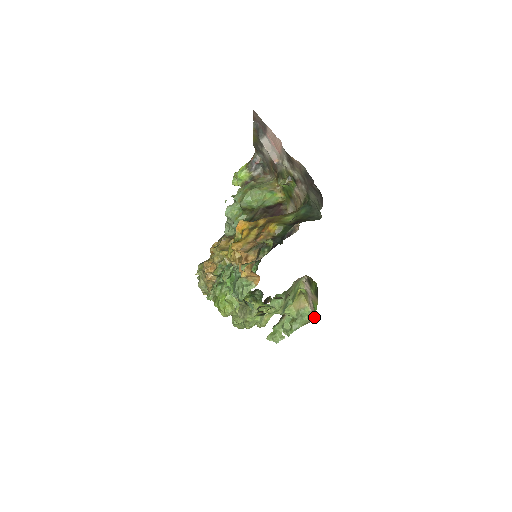
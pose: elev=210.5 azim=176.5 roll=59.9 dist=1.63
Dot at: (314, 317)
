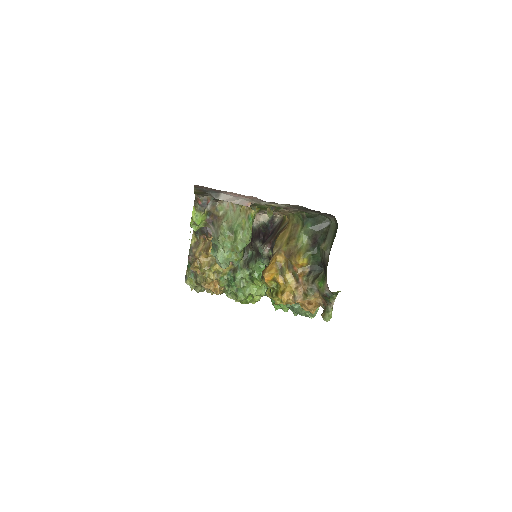
Dot at: occluded
